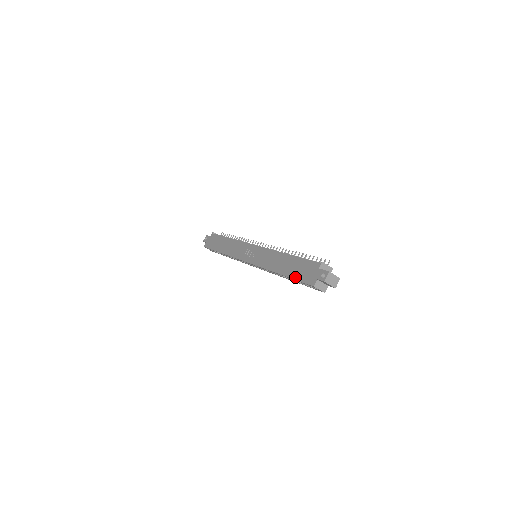
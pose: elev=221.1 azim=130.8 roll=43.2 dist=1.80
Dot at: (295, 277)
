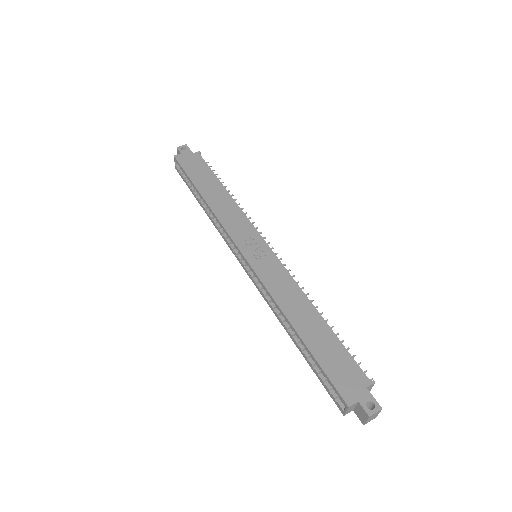
Dot at: (322, 362)
